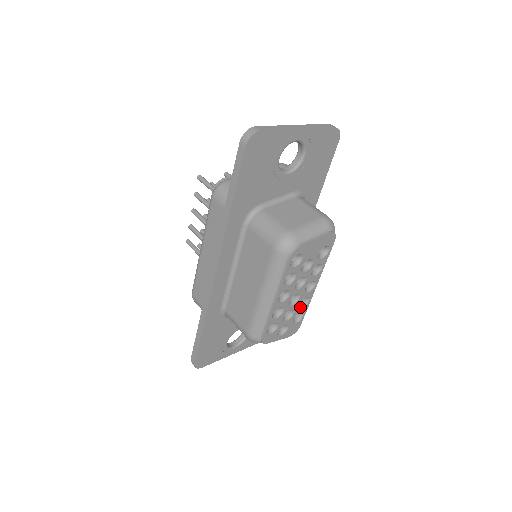
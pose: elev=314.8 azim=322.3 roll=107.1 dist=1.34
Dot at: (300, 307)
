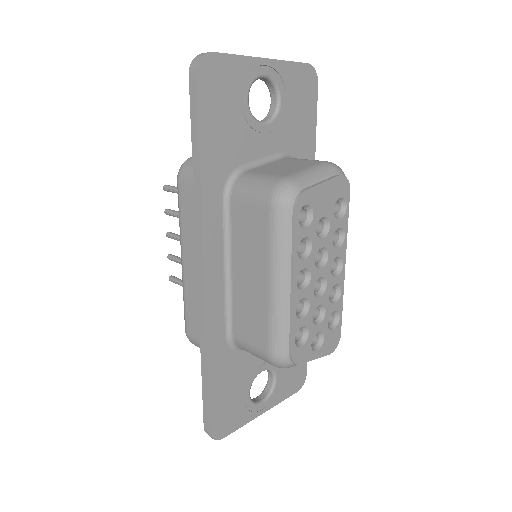
Dot at: (332, 302)
